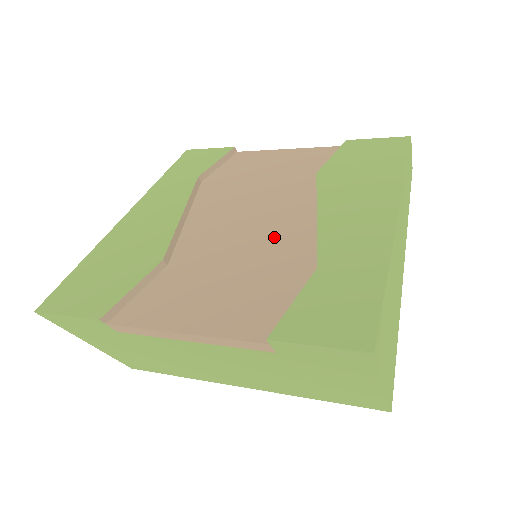
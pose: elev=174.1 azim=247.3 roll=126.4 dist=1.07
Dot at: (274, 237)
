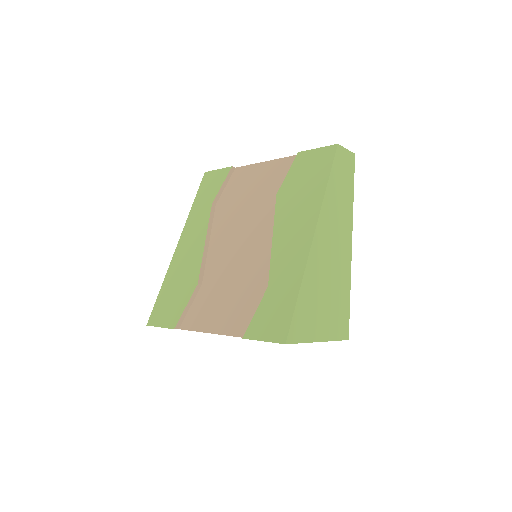
Dot at: (252, 257)
